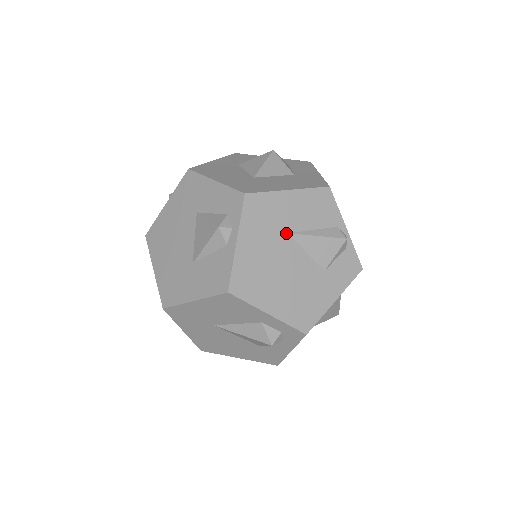
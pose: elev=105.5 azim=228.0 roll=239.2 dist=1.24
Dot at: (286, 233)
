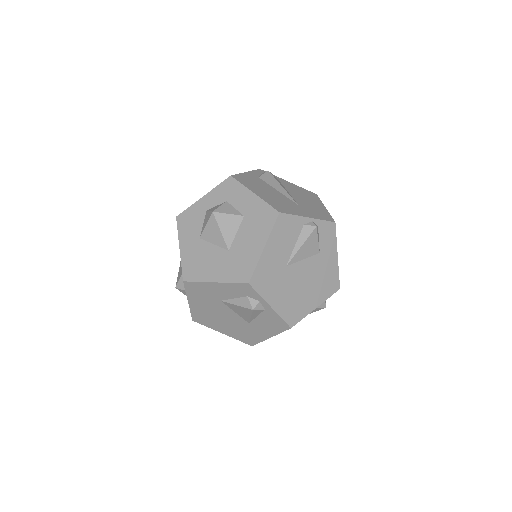
Dot at: (285, 267)
